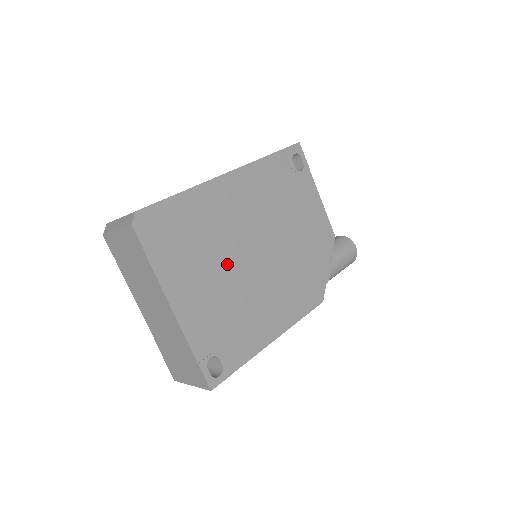
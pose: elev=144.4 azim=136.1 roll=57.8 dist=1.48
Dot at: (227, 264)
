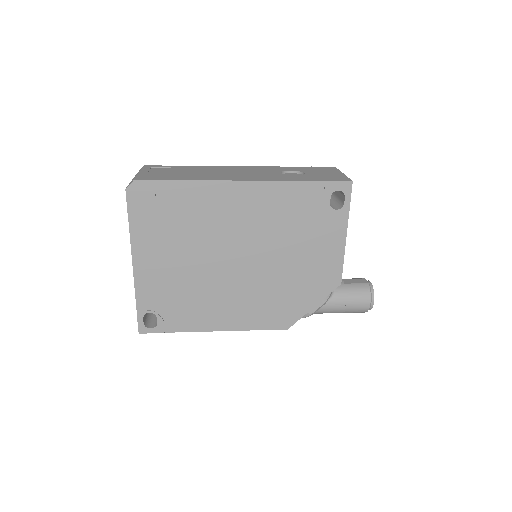
Dot at: (201, 255)
